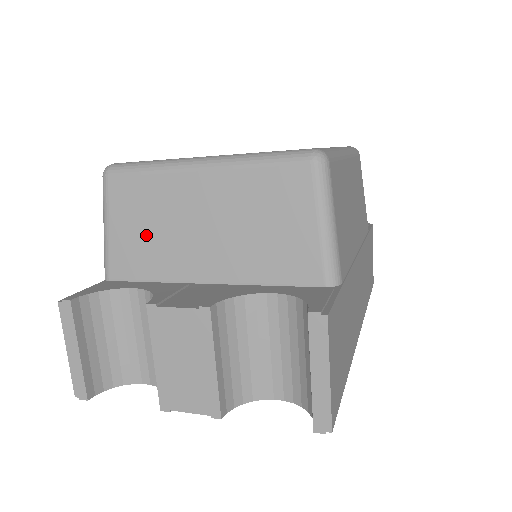
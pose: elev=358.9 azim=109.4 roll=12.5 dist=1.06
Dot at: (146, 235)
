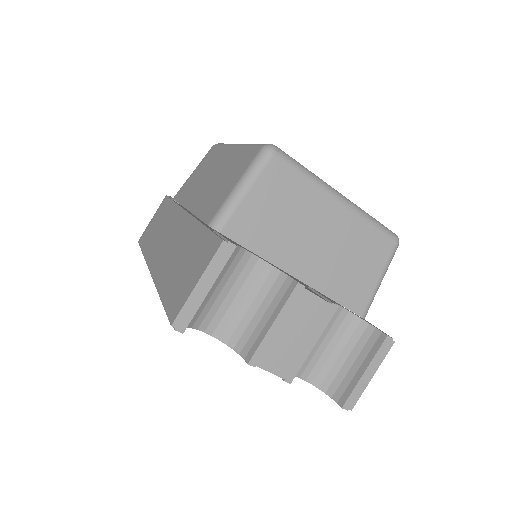
Dot at: (275, 218)
